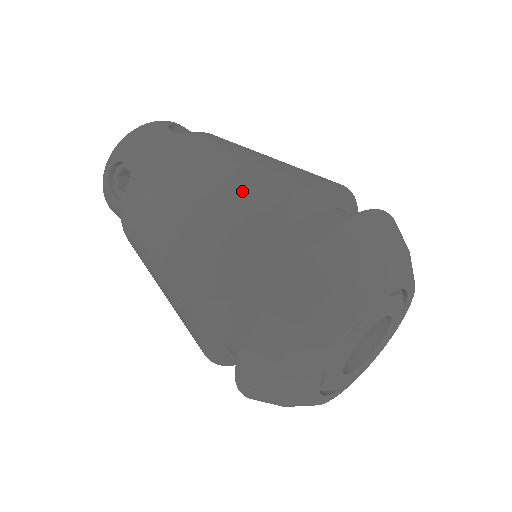
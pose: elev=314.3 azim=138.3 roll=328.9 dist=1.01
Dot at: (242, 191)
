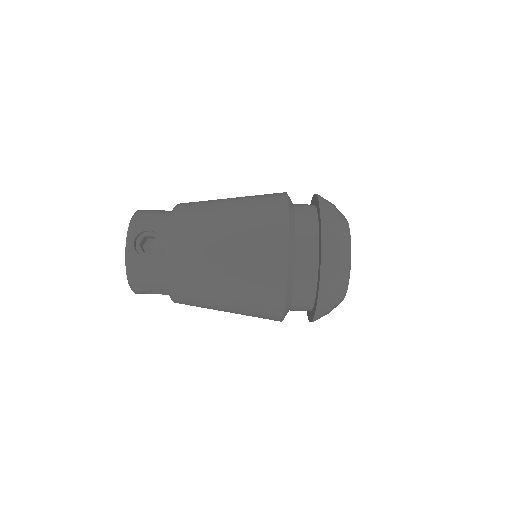
Dot at: (259, 293)
